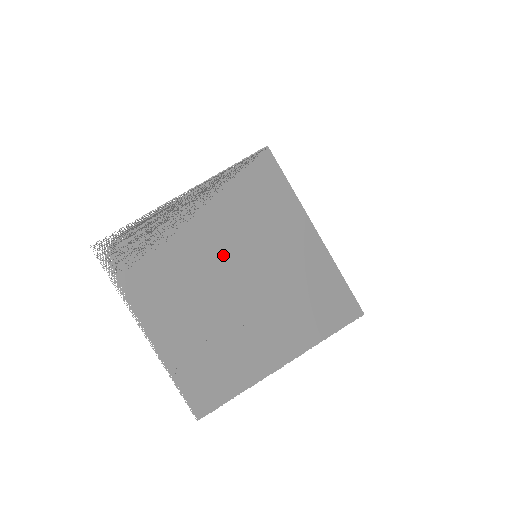
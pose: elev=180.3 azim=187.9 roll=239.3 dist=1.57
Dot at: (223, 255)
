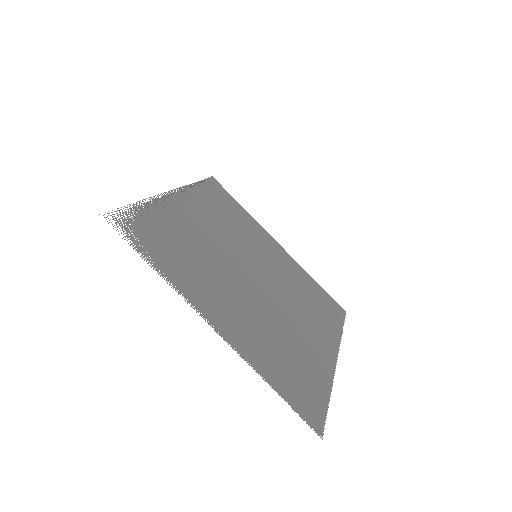
Dot at: (233, 251)
